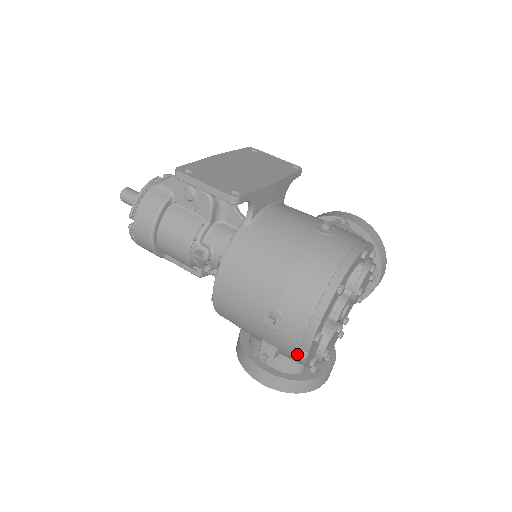
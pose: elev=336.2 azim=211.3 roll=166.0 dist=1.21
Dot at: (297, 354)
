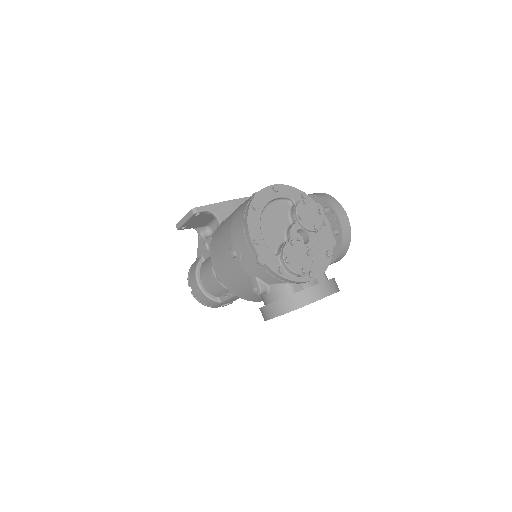
Dot at: (259, 265)
